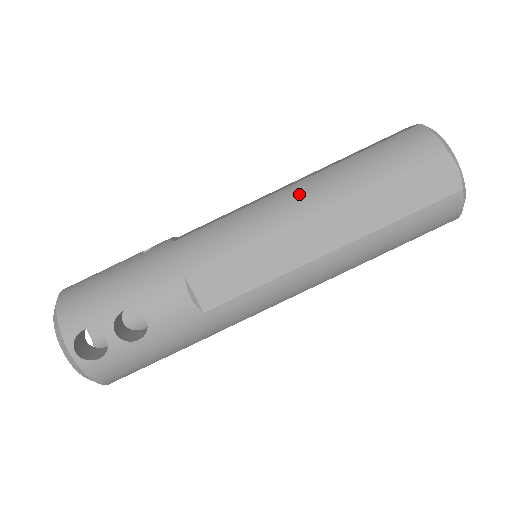
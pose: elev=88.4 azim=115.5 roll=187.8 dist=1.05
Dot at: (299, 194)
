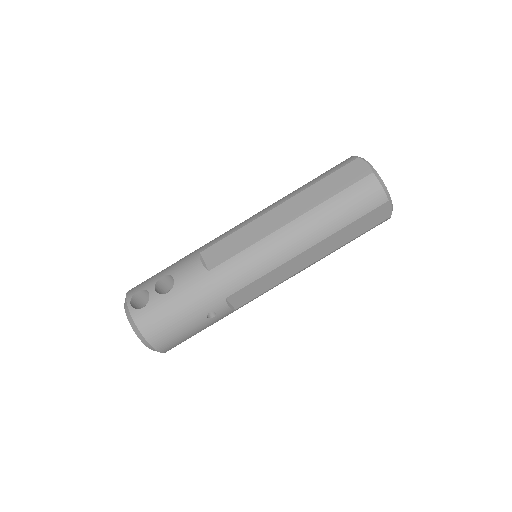
Dot at: occluded
